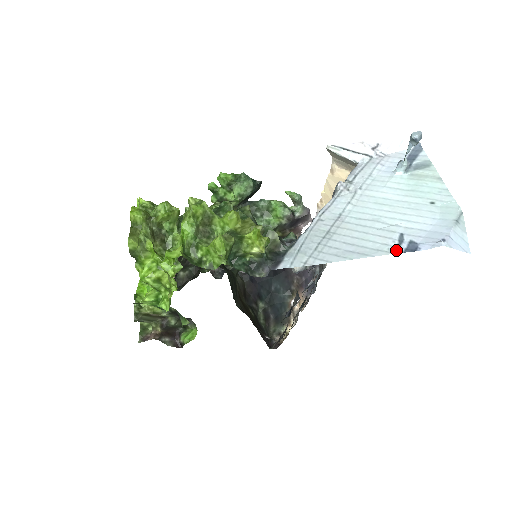
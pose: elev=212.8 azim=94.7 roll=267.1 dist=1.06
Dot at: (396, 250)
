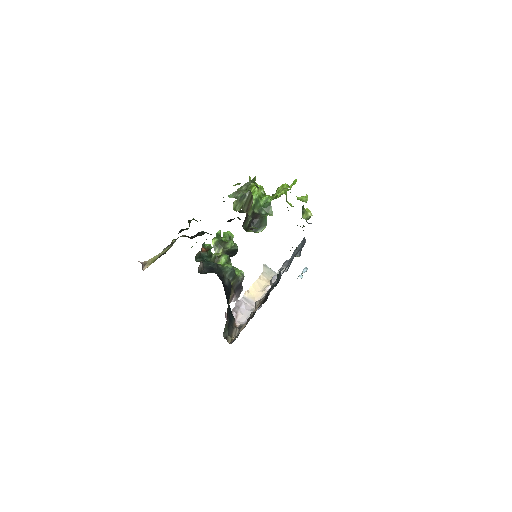
Dot at: occluded
